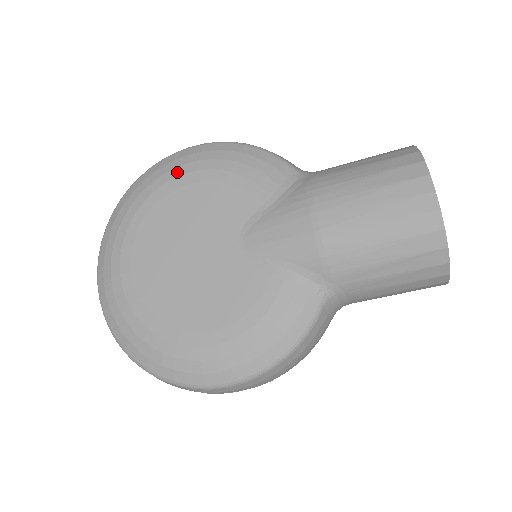
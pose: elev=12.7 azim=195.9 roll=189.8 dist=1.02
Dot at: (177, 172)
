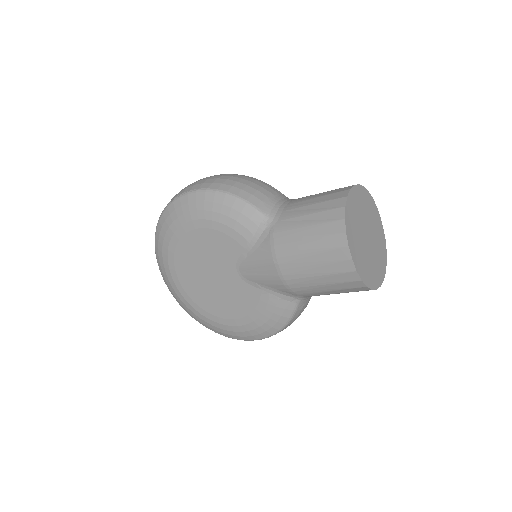
Dot at: (185, 219)
